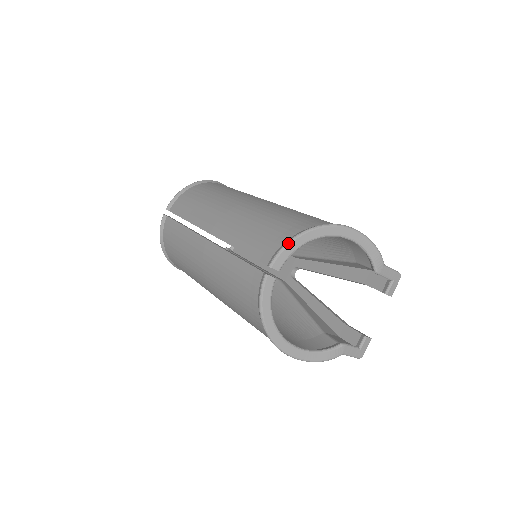
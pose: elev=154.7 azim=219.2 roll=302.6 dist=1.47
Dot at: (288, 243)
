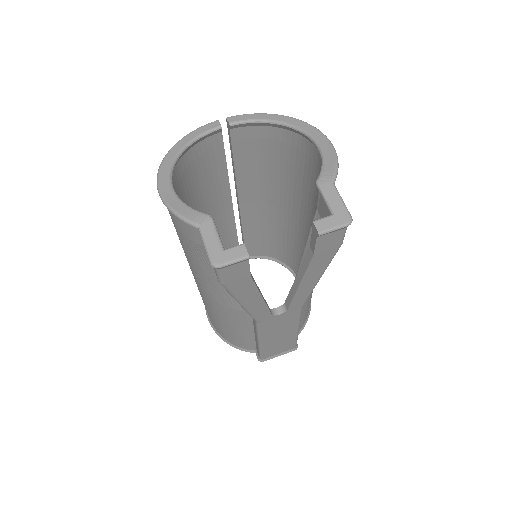
Dot at: (257, 113)
